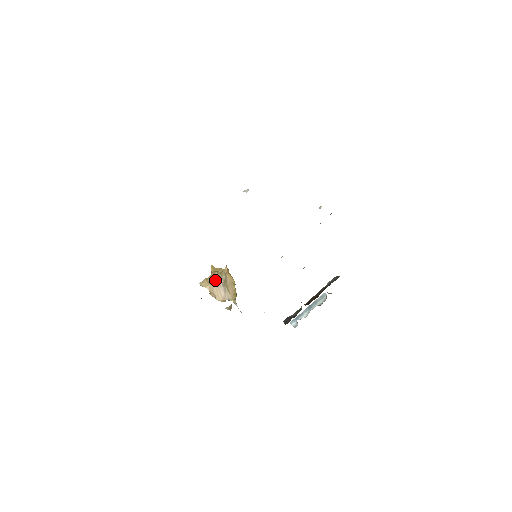
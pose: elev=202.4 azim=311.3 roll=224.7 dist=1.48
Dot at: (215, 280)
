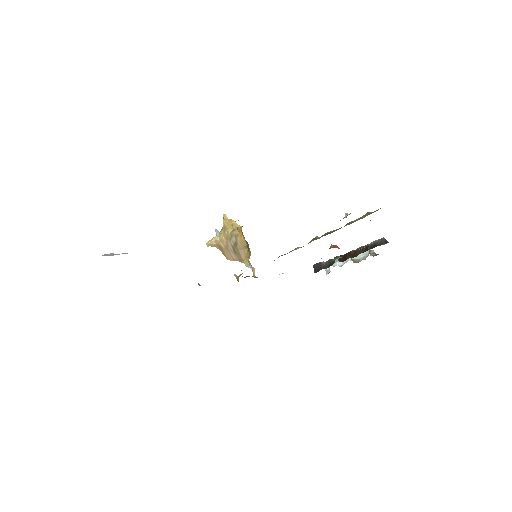
Dot at: (224, 241)
